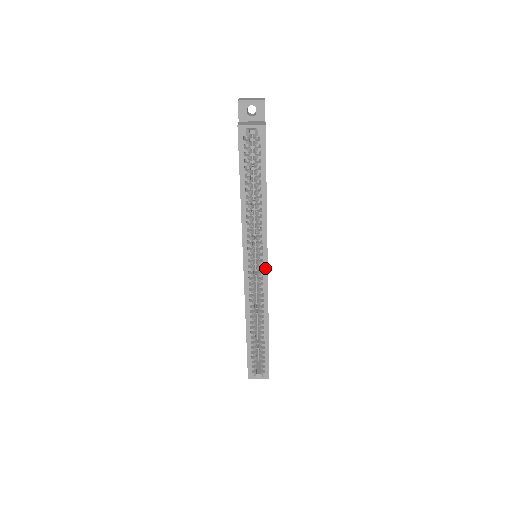
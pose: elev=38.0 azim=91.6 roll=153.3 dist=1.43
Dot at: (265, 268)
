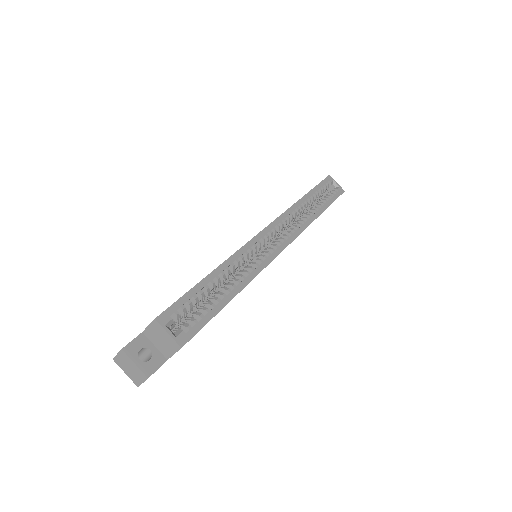
Dot at: (284, 245)
